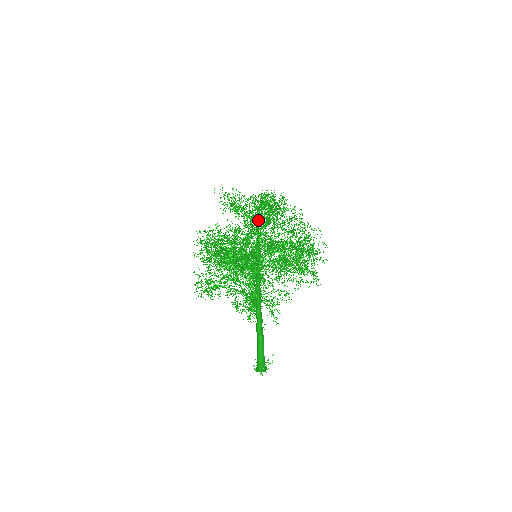
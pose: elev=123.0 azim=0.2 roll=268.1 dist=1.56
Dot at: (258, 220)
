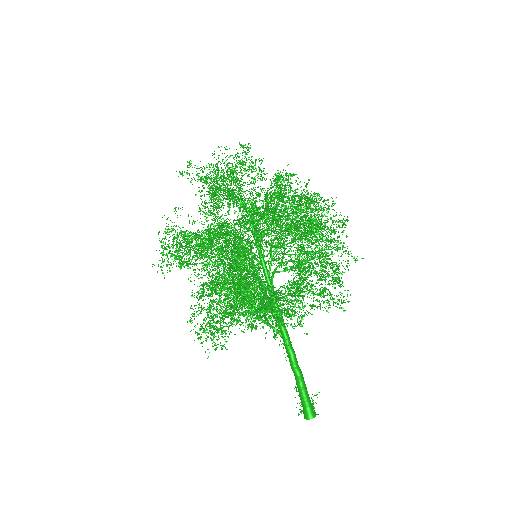
Dot at: (244, 196)
